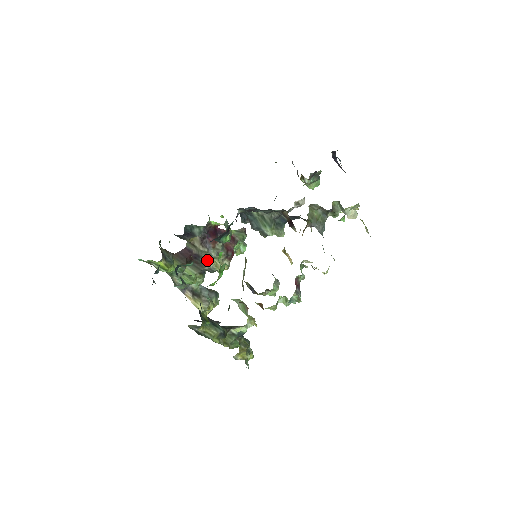
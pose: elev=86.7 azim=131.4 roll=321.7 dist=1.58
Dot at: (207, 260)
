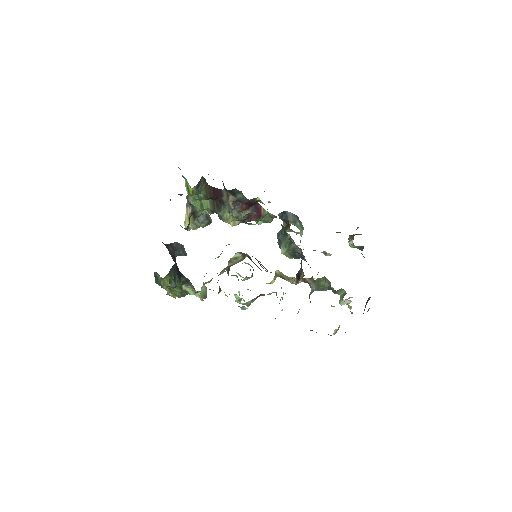
Dot at: (226, 211)
